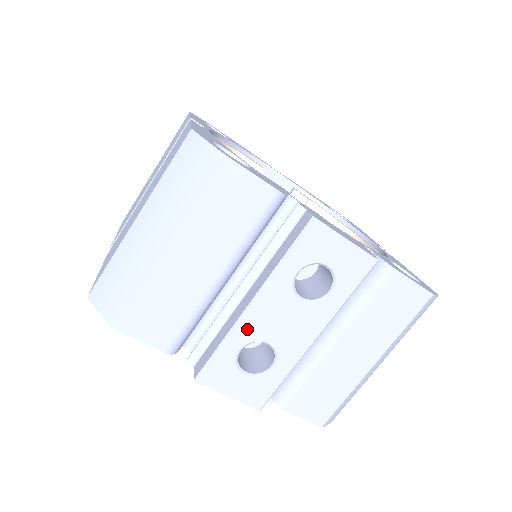
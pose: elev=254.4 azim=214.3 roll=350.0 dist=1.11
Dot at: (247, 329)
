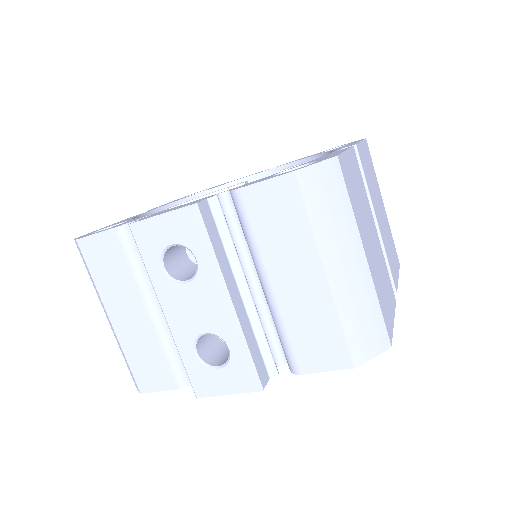
Dot at: (181, 335)
